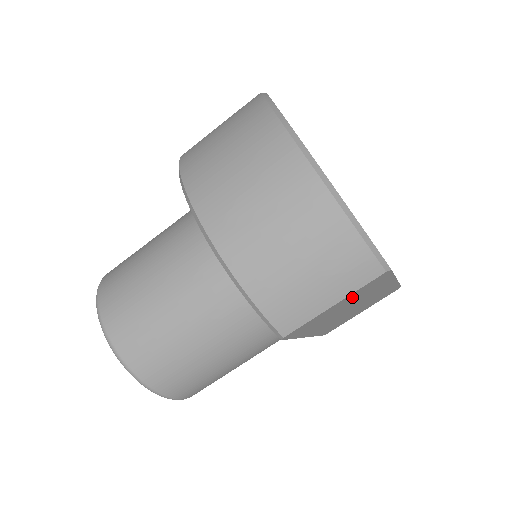
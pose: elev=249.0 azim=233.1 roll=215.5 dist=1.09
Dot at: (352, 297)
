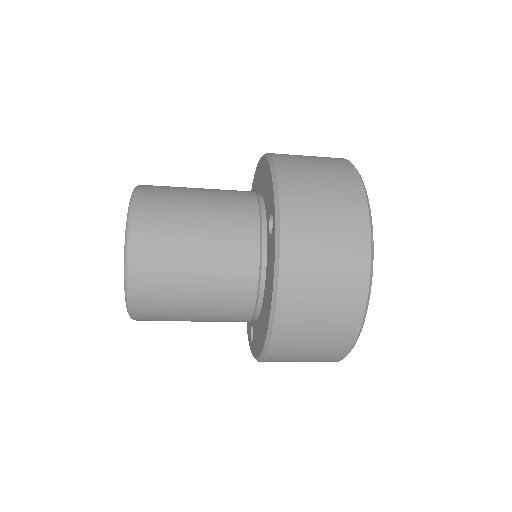
Dot at: occluded
